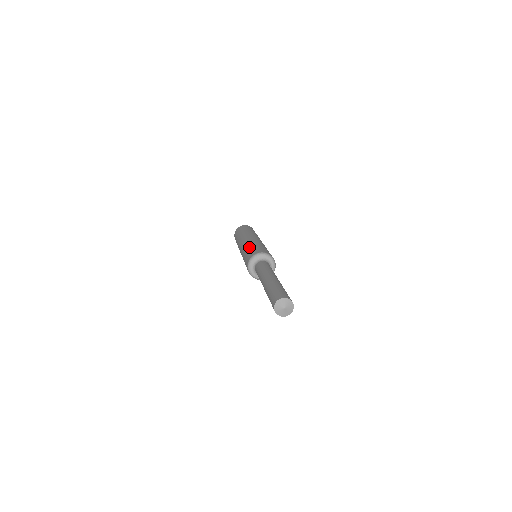
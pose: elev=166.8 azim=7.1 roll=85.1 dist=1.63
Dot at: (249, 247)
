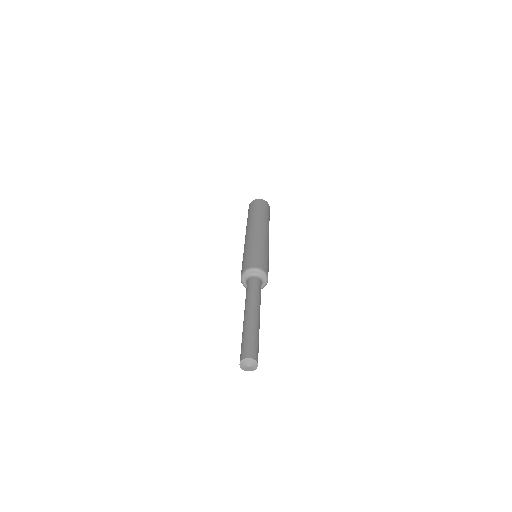
Dot at: (243, 256)
